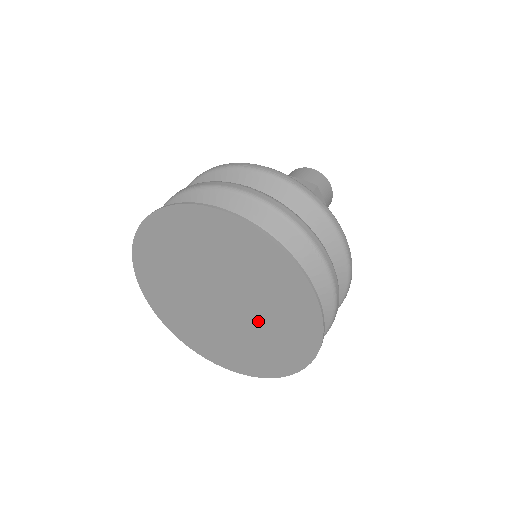
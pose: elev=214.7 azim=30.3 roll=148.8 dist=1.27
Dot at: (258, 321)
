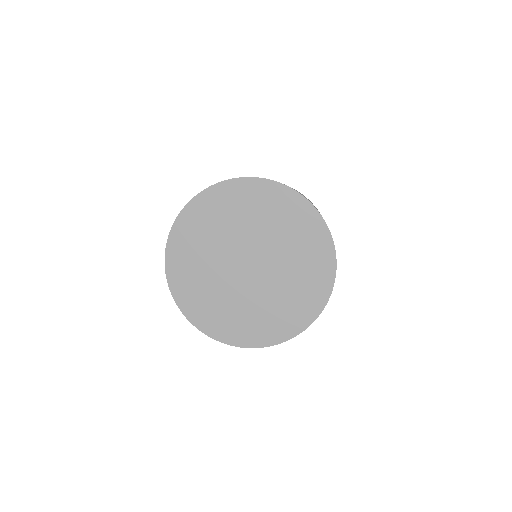
Dot at: (265, 295)
